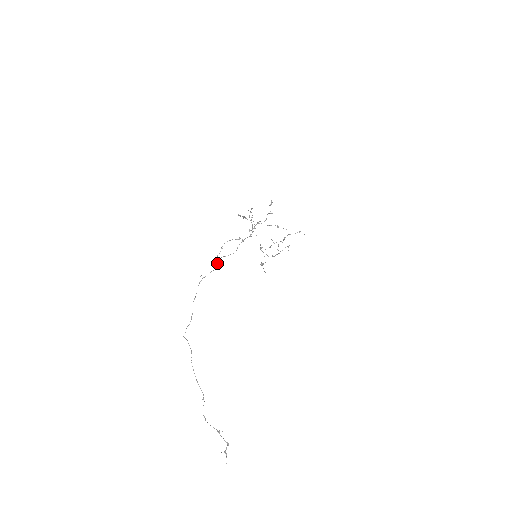
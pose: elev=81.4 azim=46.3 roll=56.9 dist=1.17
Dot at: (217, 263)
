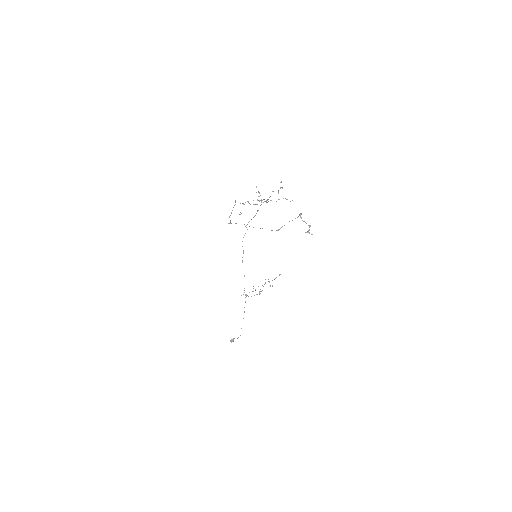
Dot at: occluded
